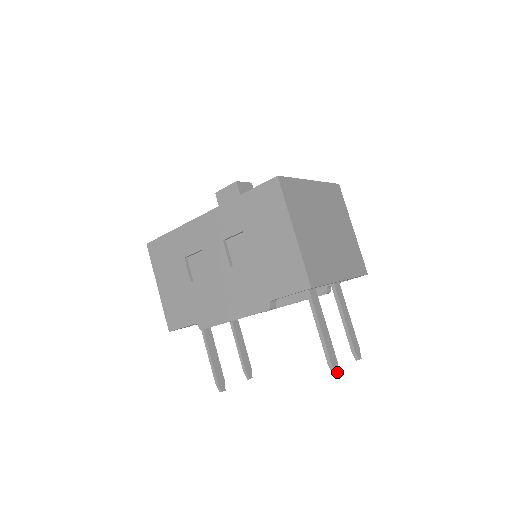
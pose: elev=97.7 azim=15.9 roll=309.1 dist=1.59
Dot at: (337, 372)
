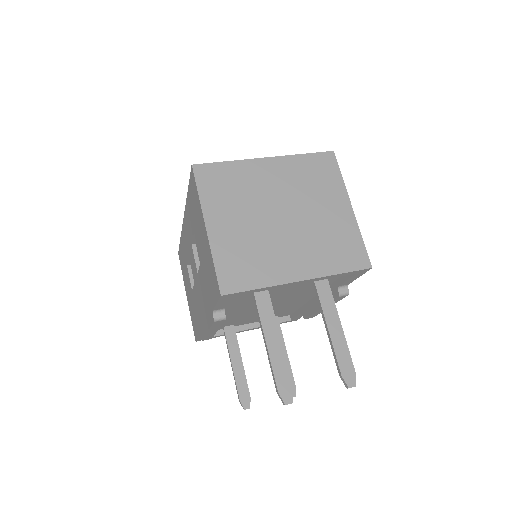
Dot at: (288, 403)
